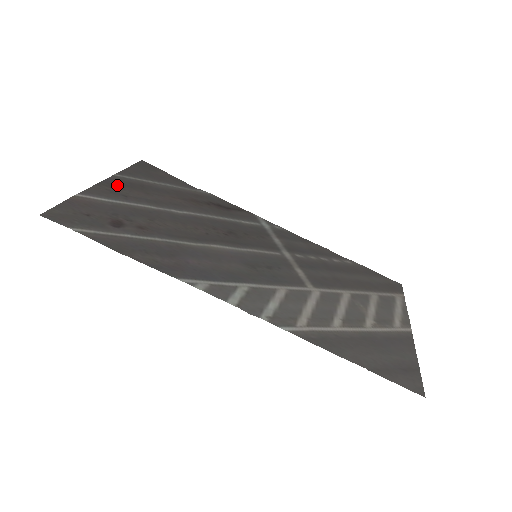
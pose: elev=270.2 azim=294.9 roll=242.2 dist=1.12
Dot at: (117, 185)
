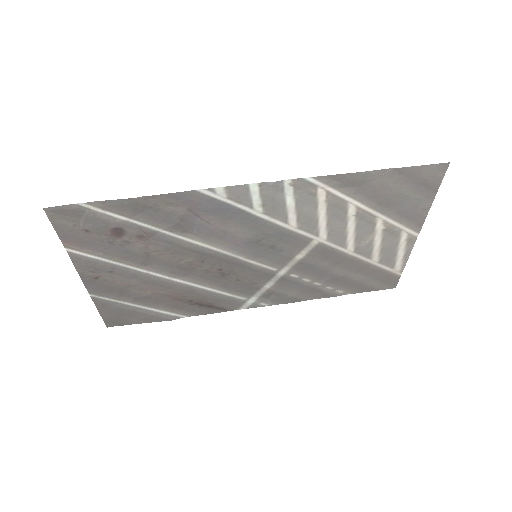
Dot at: (98, 283)
